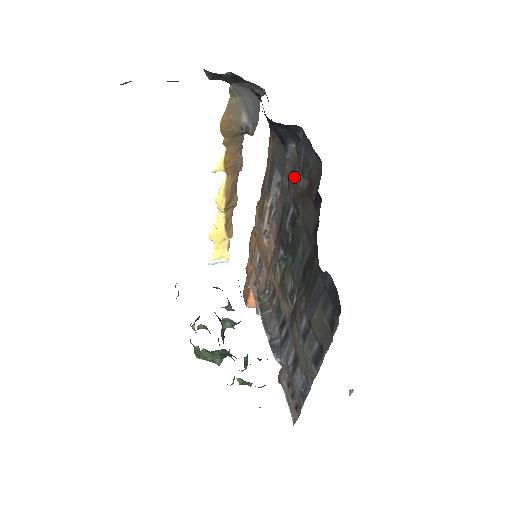
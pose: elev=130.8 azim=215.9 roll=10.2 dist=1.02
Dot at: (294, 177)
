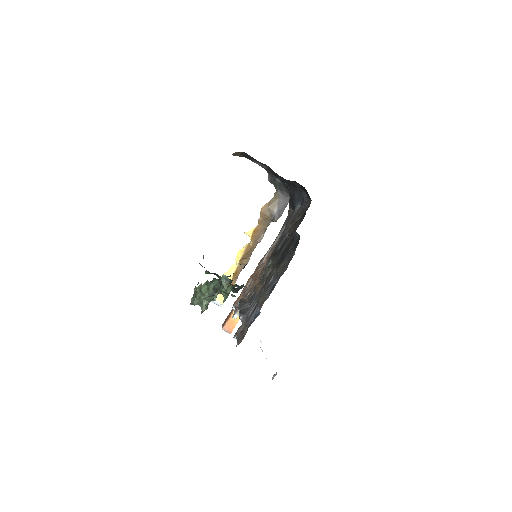
Dot at: (294, 220)
